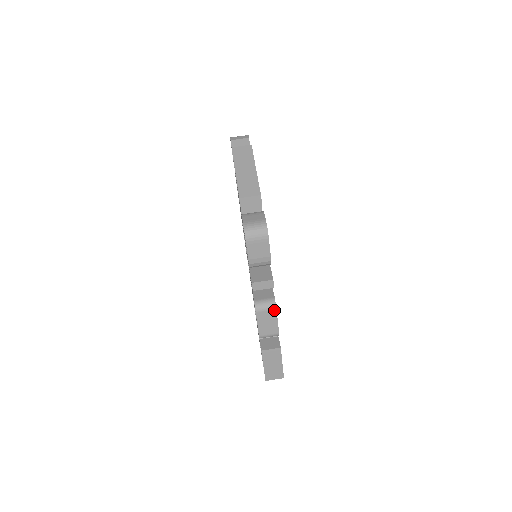
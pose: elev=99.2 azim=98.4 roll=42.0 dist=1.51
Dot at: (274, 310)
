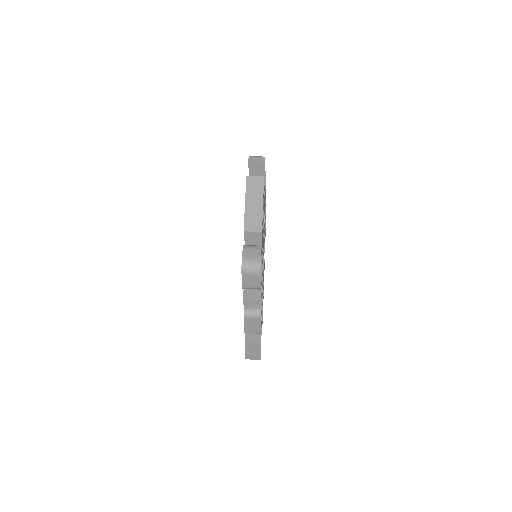
Dot at: (258, 318)
